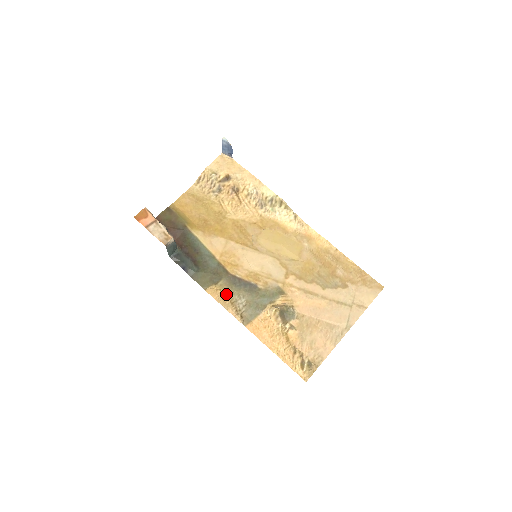
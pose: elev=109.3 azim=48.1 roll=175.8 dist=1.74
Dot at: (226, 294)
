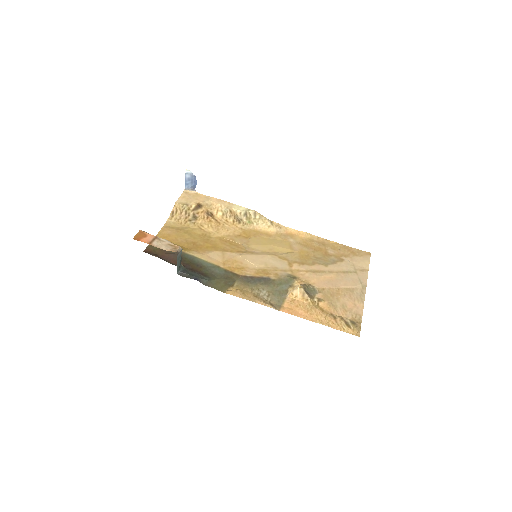
Dot at: (246, 291)
